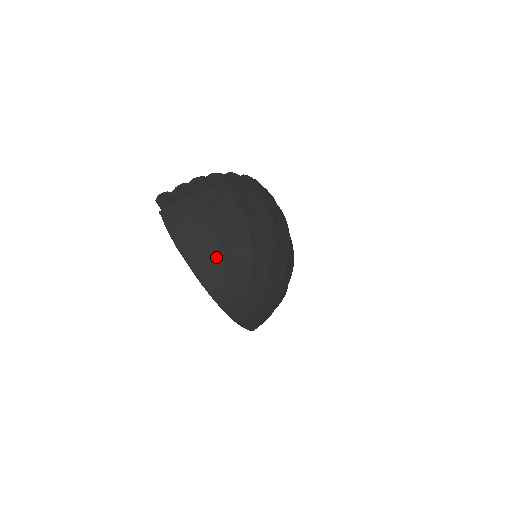
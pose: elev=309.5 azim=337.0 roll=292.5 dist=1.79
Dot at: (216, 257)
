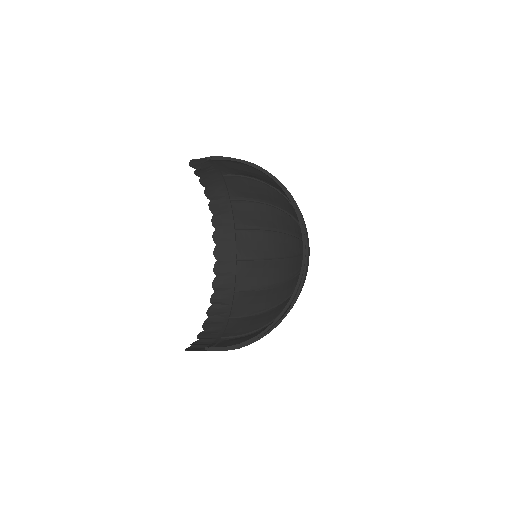
Dot at: occluded
